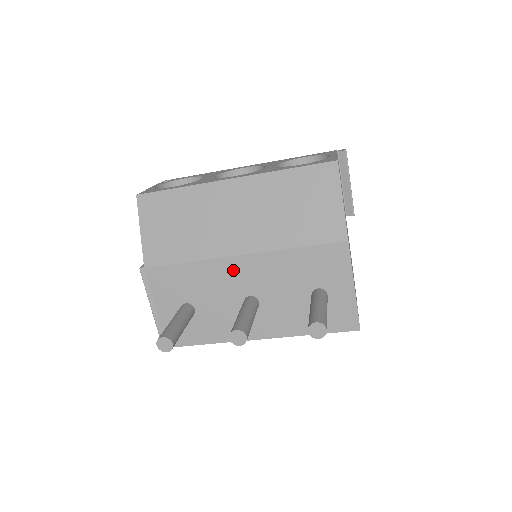
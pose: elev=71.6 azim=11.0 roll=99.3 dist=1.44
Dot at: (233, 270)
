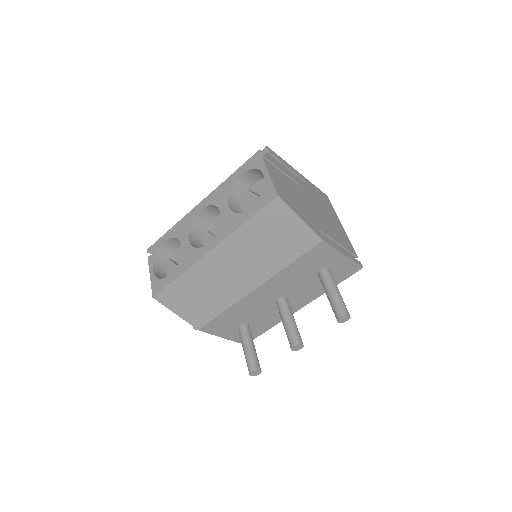
Dot at: (256, 297)
